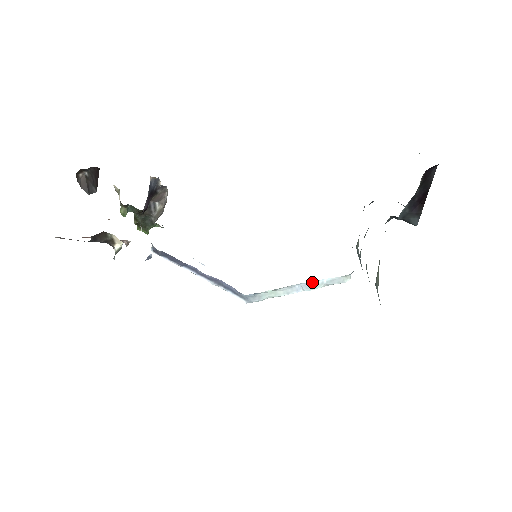
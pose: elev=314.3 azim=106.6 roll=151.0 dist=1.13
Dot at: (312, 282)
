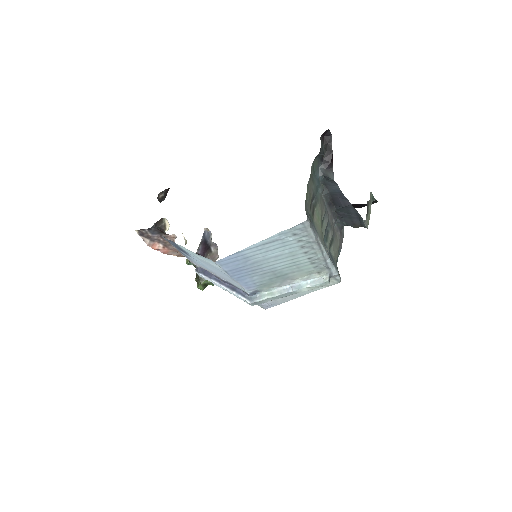
Dot at: (298, 281)
